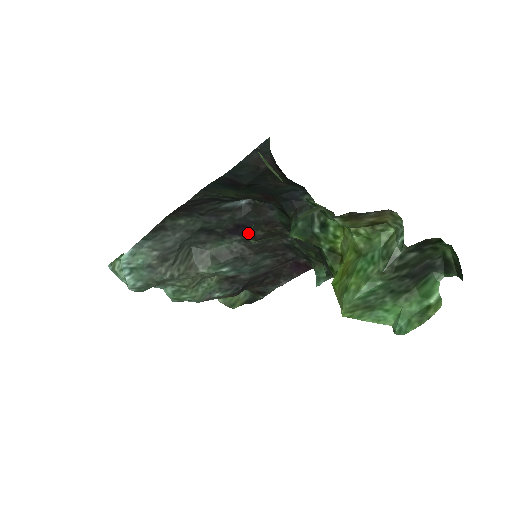
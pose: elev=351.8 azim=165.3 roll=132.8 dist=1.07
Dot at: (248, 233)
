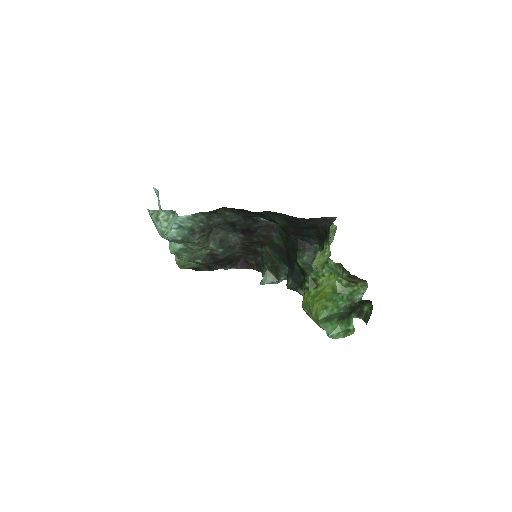
Dot at: (249, 236)
